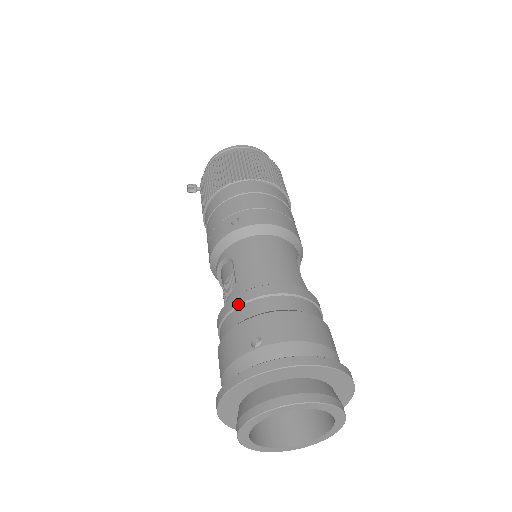
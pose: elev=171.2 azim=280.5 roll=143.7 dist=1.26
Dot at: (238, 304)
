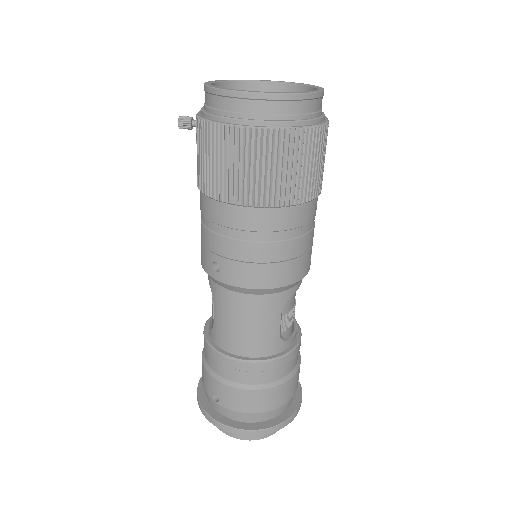
Dot at: (209, 355)
